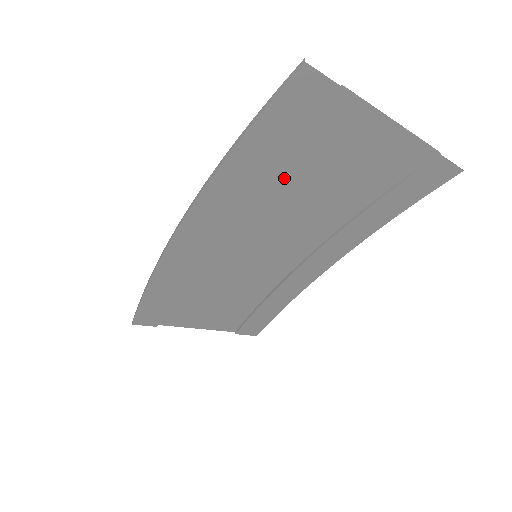
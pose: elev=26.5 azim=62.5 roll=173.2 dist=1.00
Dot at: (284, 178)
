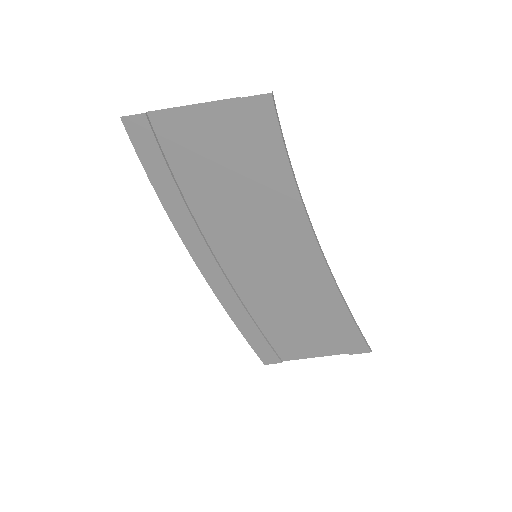
Dot at: (195, 184)
